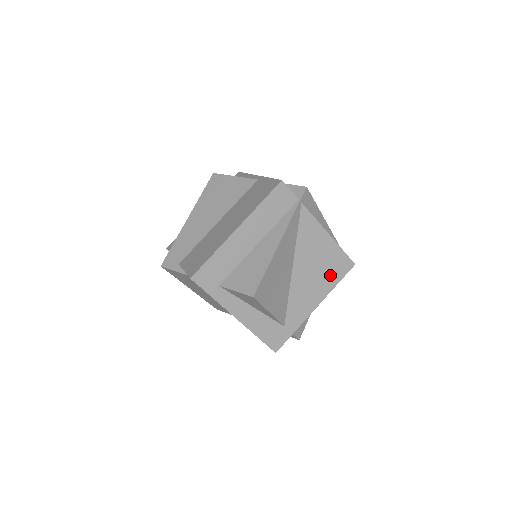
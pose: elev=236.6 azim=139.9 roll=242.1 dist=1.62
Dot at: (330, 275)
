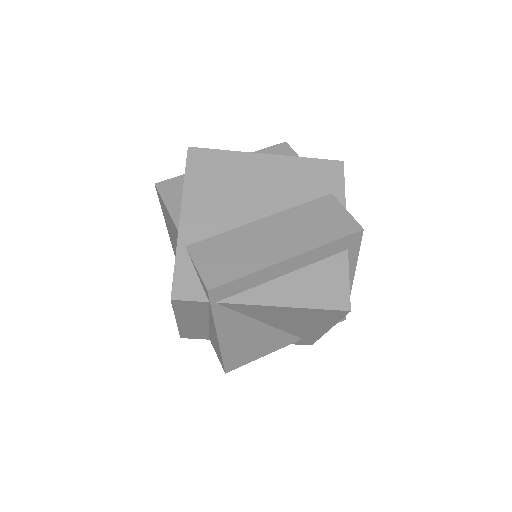
Dot at: (321, 319)
